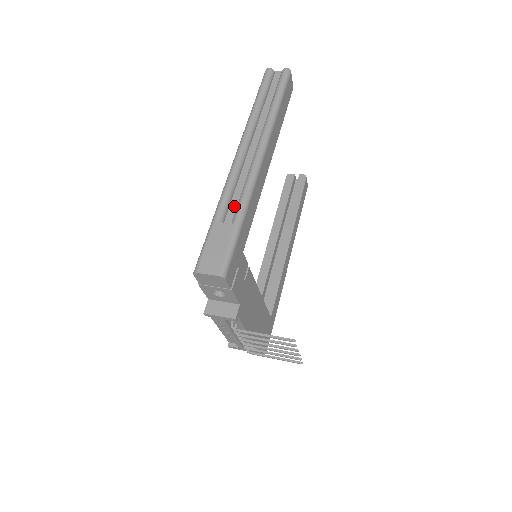
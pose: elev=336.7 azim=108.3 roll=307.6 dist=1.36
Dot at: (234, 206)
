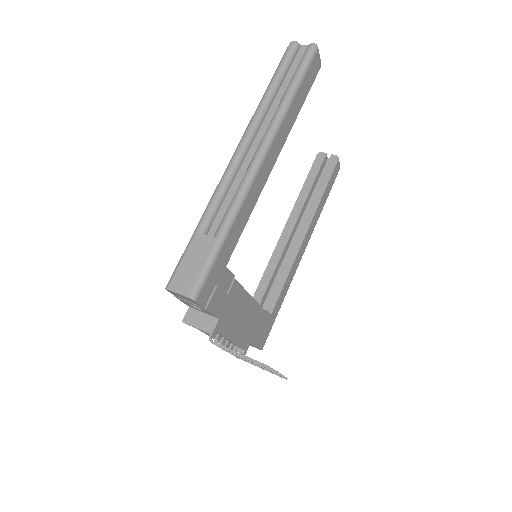
Dot at: (222, 215)
